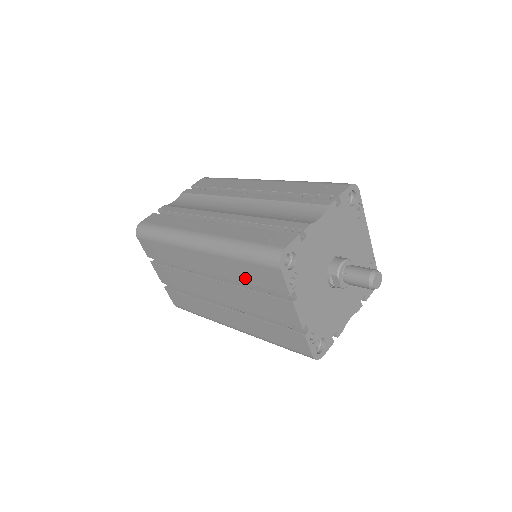
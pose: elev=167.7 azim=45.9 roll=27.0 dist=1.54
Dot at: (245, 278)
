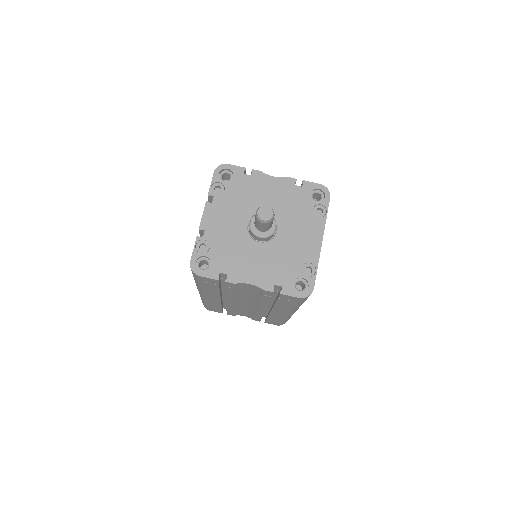
Dot at: occluded
